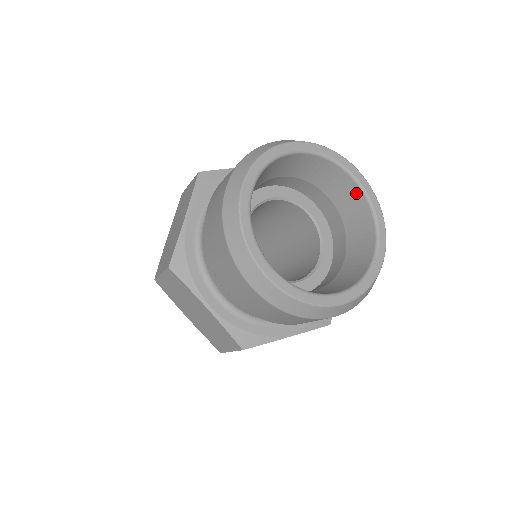
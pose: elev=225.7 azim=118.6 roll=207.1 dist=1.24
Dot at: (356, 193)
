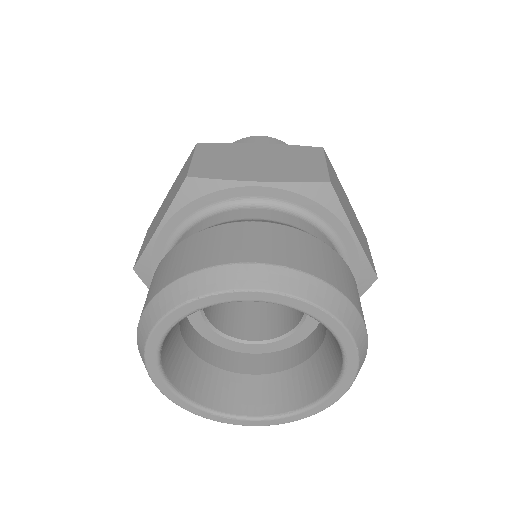
Dot at: occluded
